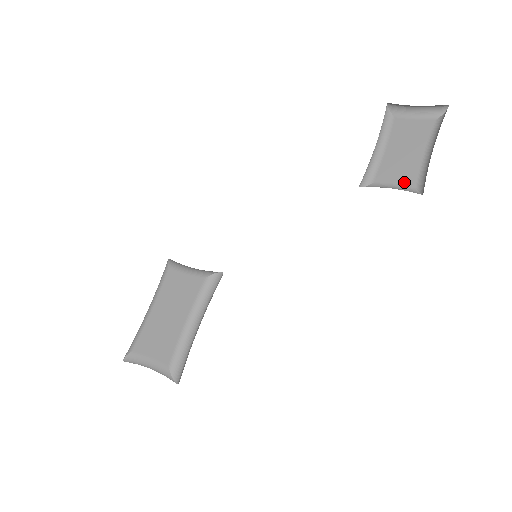
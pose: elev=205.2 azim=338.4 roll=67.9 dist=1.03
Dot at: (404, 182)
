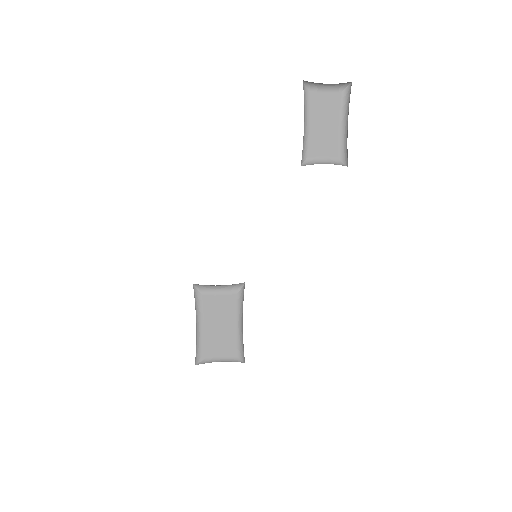
Dot at: (330, 154)
